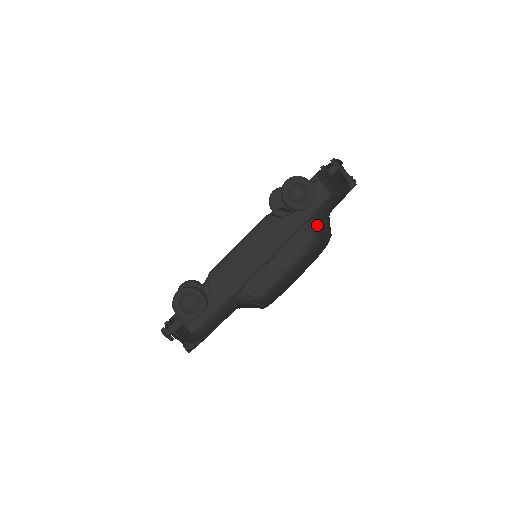
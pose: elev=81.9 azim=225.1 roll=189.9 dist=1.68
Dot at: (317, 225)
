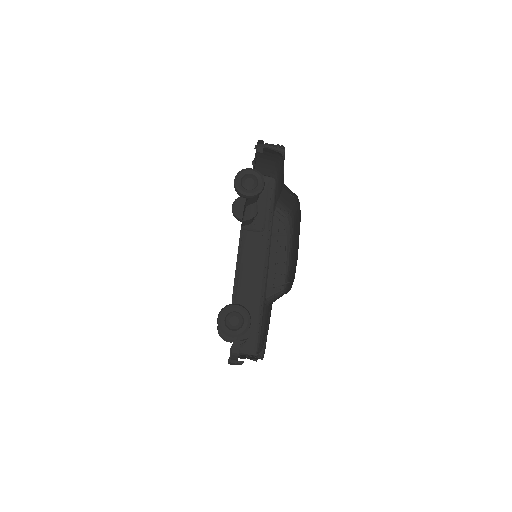
Dot at: (282, 205)
